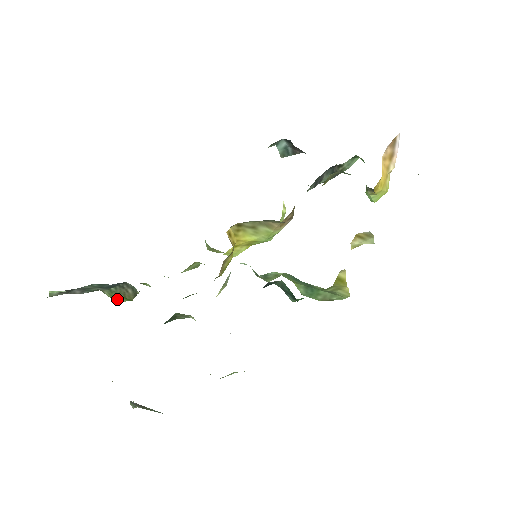
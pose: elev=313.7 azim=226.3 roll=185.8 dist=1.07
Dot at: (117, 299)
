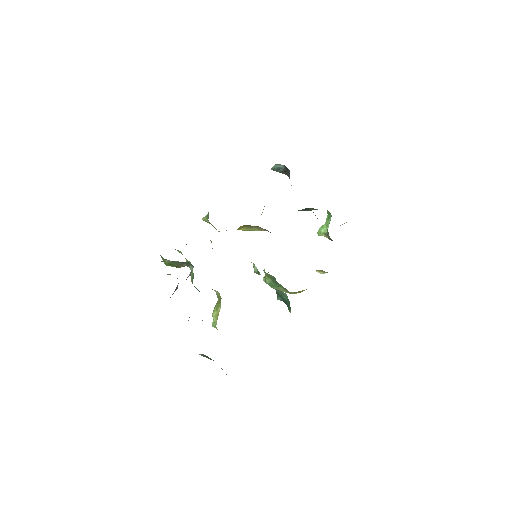
Dot at: (169, 265)
